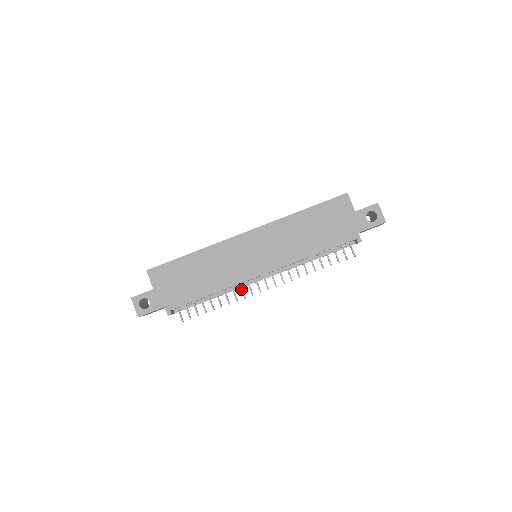
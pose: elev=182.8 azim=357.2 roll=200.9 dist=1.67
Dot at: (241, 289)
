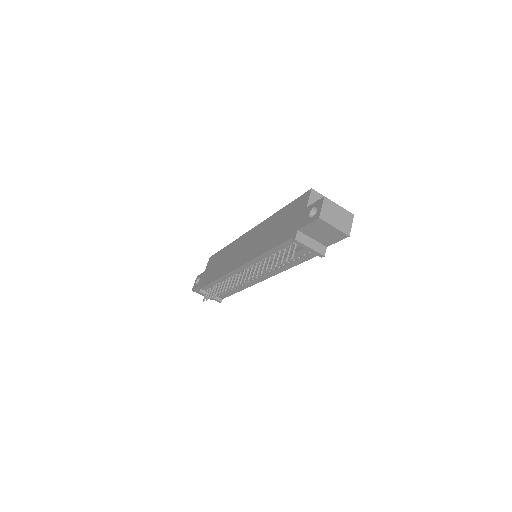
Dot at: (231, 280)
